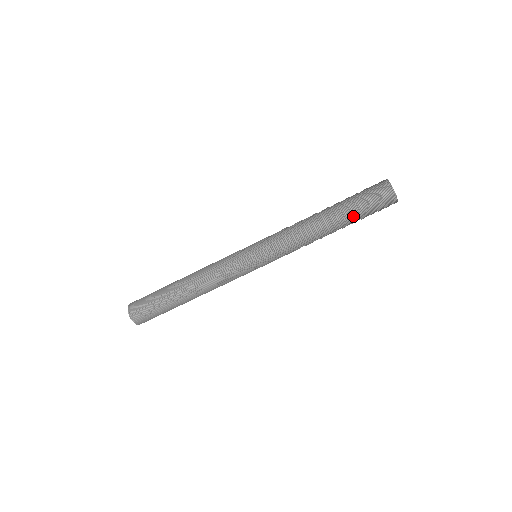
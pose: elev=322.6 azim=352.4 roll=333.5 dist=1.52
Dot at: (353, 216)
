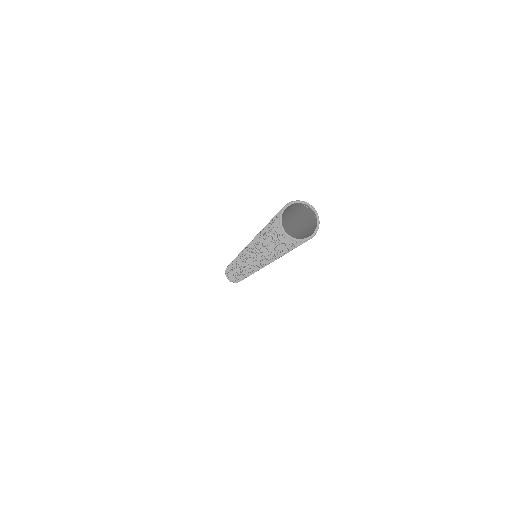
Dot at: (275, 251)
